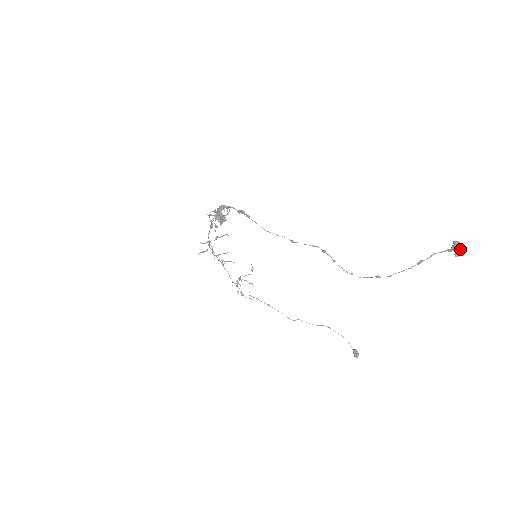
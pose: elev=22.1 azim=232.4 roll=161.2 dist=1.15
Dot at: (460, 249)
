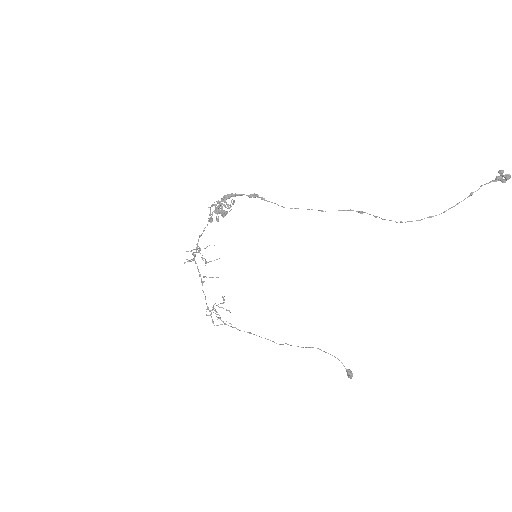
Dot at: (508, 174)
